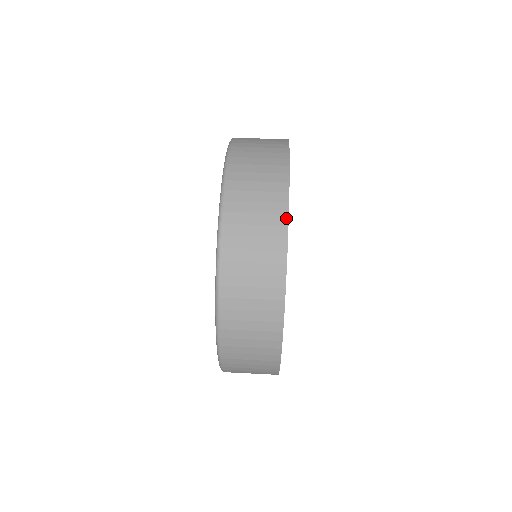
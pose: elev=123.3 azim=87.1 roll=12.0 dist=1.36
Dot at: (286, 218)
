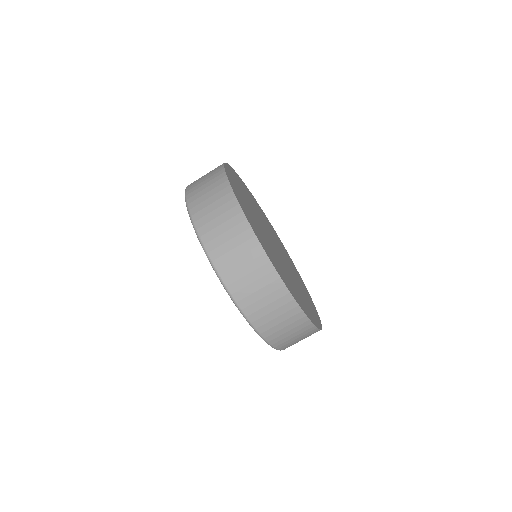
Dot at: (275, 273)
